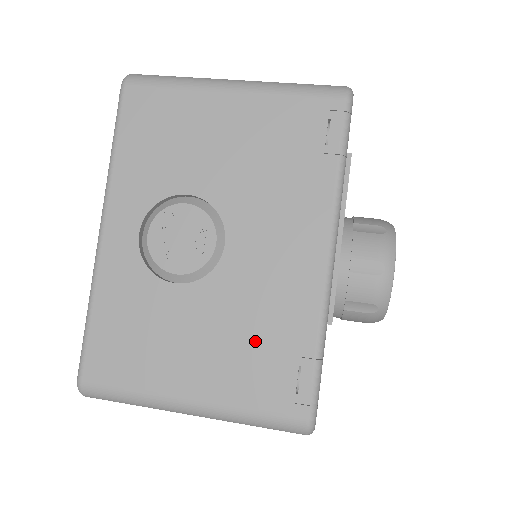
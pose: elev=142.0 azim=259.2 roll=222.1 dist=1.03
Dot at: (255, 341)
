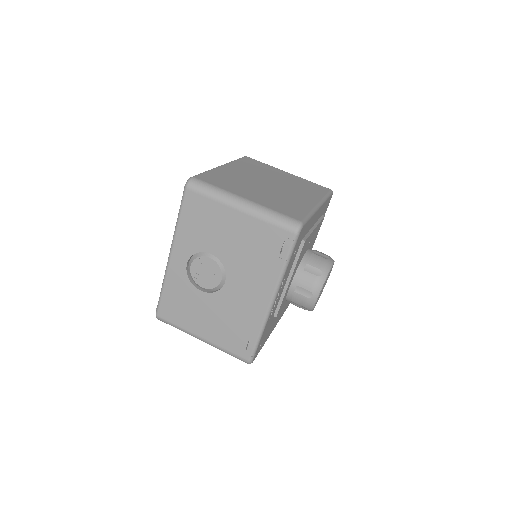
Dot at: (232, 325)
